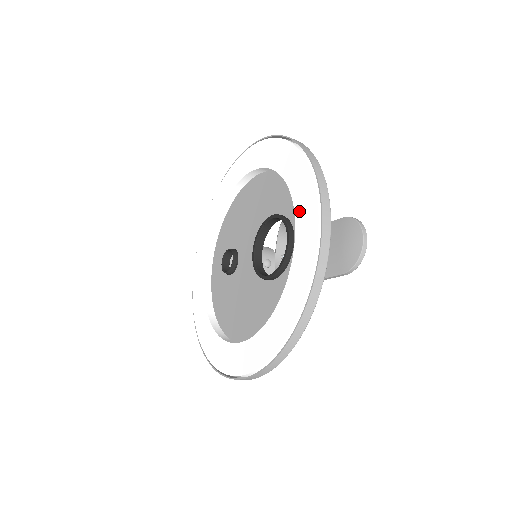
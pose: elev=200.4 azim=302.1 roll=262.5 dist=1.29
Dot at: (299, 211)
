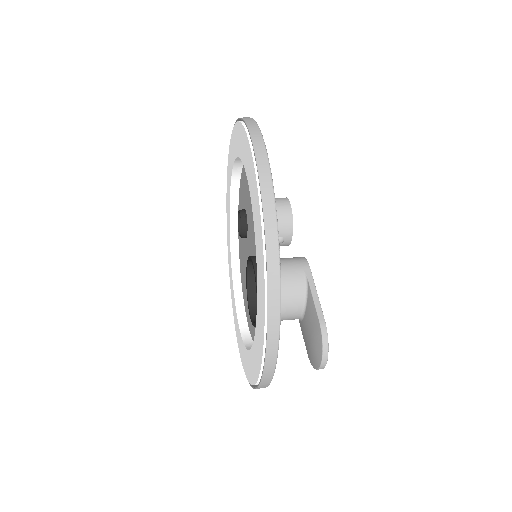
Dot at: (257, 328)
